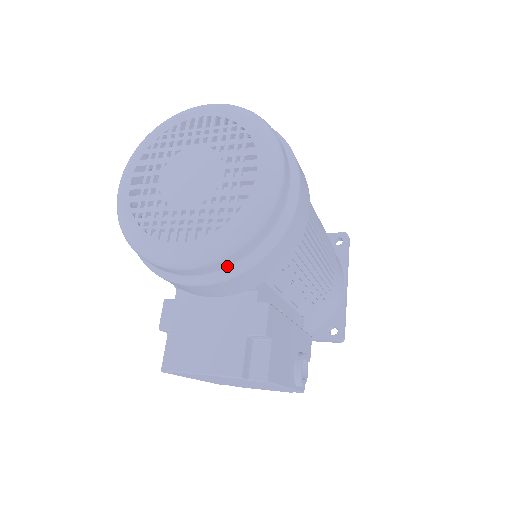
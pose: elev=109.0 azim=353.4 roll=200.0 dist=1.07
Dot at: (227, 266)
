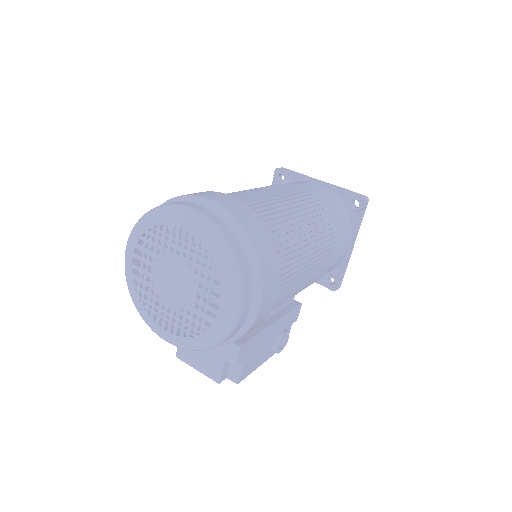
Dot at: occluded
